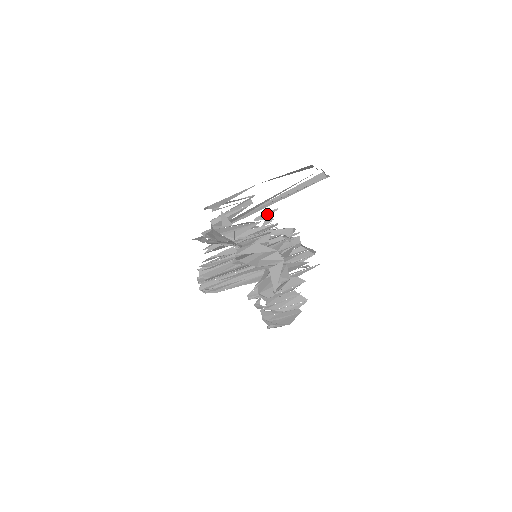
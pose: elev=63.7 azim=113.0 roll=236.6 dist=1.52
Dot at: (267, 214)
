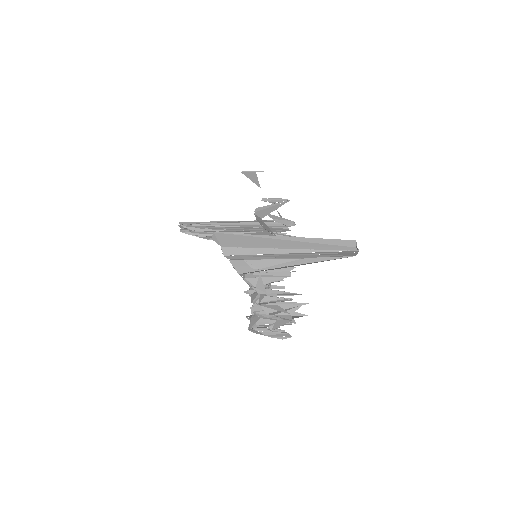
Dot at: (276, 200)
